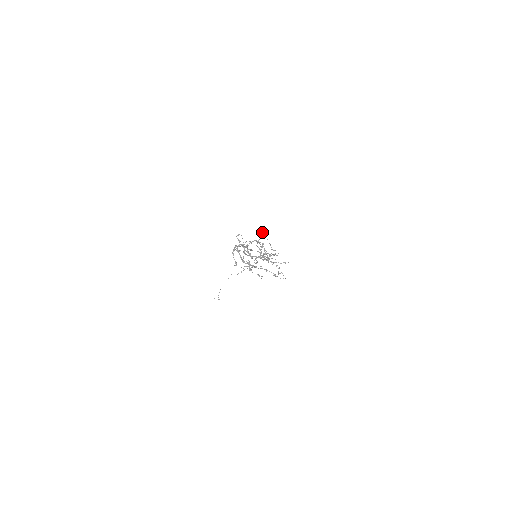
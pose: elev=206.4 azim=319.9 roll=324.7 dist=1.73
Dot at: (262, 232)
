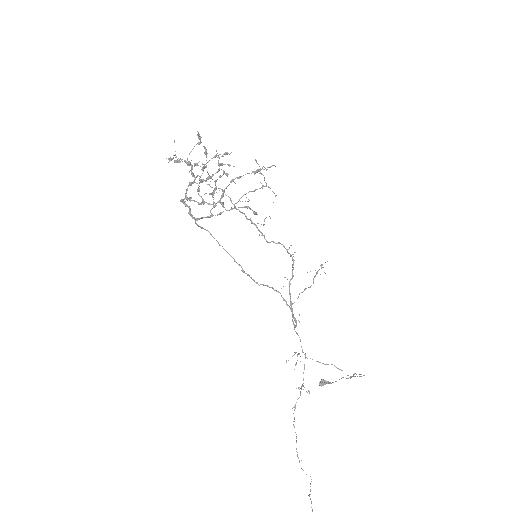
Dot at: (324, 381)
